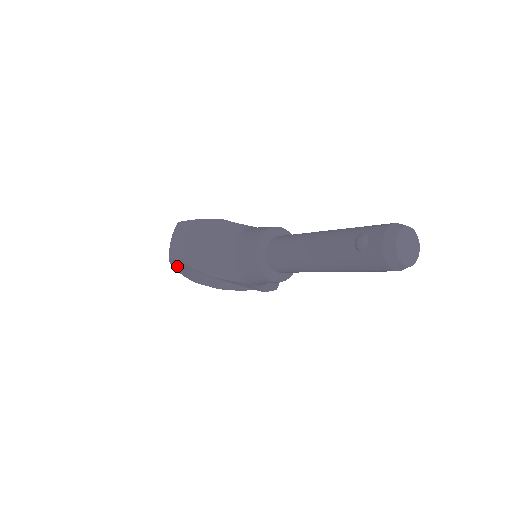
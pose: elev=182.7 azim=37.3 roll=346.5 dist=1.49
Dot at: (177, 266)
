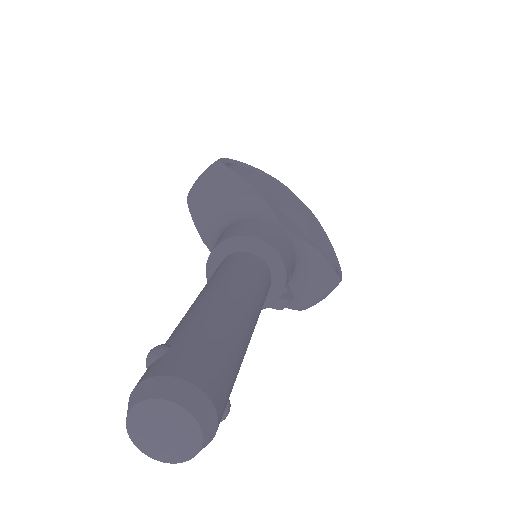
Dot at: occluded
